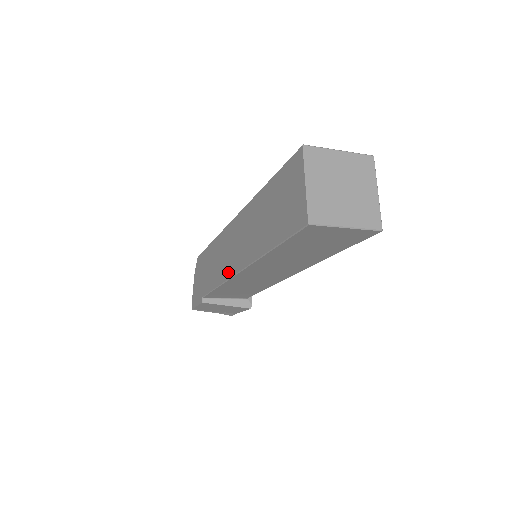
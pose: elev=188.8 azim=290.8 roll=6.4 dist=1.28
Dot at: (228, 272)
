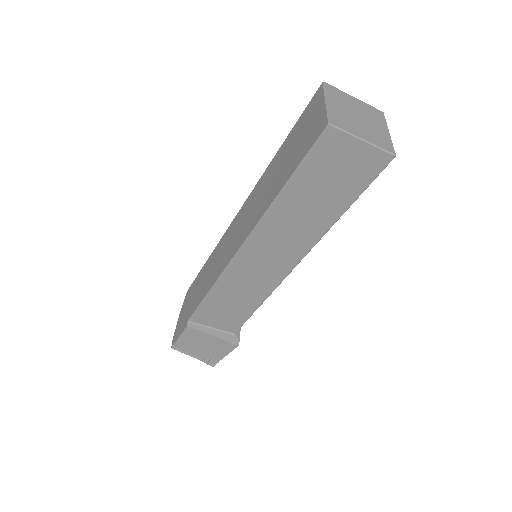
Dot at: (227, 261)
